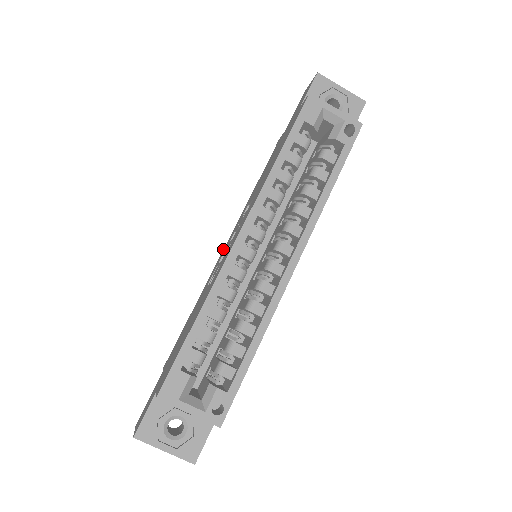
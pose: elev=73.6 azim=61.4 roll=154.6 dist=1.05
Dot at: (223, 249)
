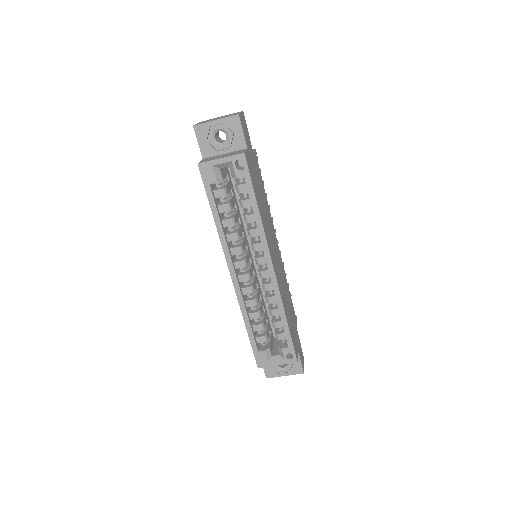
Dot at: occluded
